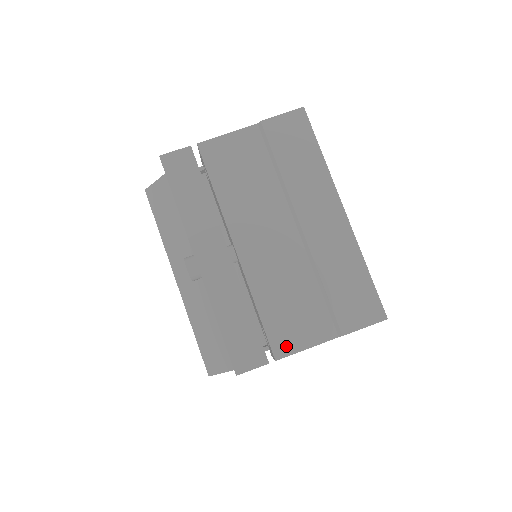
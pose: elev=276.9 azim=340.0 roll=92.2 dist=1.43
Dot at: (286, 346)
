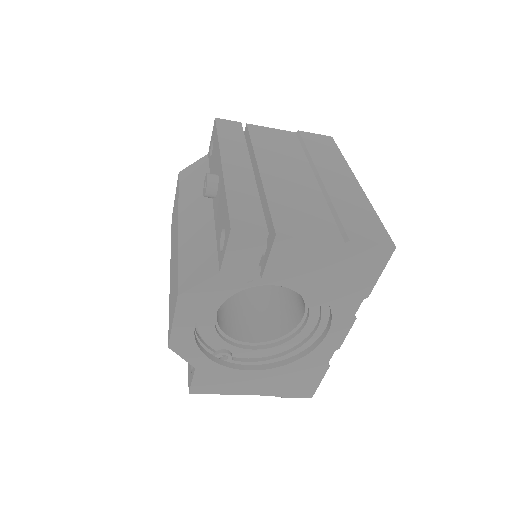
Dot at: (290, 230)
